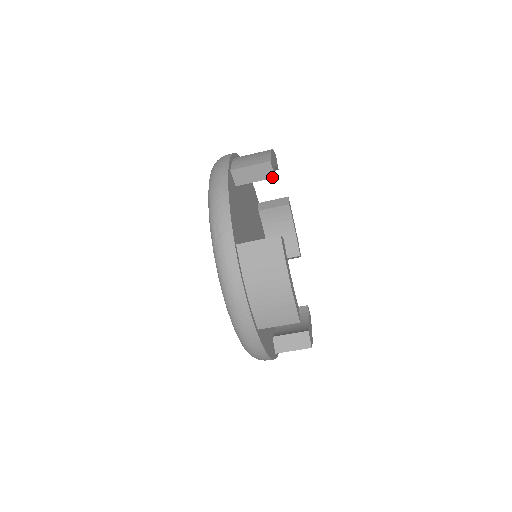
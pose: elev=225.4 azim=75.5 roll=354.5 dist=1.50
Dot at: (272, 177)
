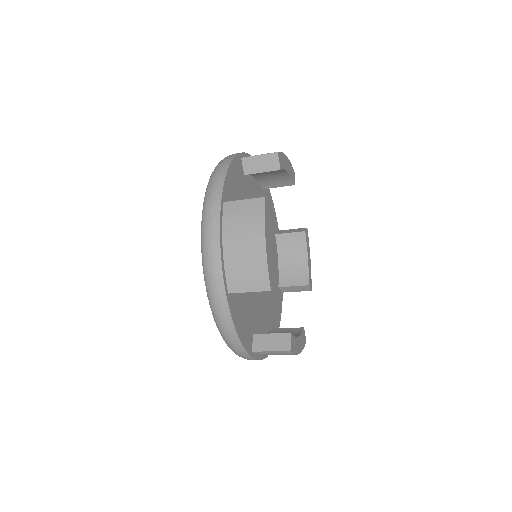
Dot at: (278, 169)
